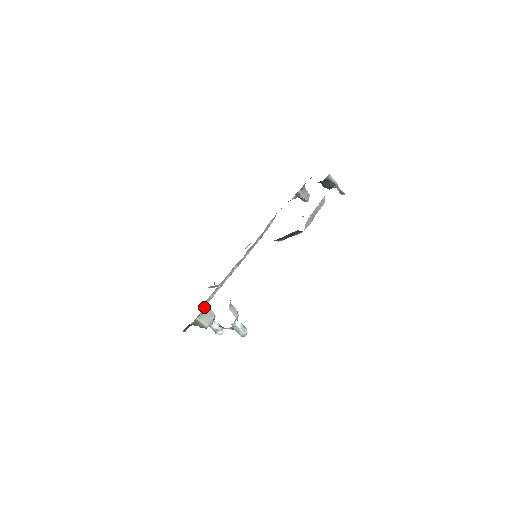
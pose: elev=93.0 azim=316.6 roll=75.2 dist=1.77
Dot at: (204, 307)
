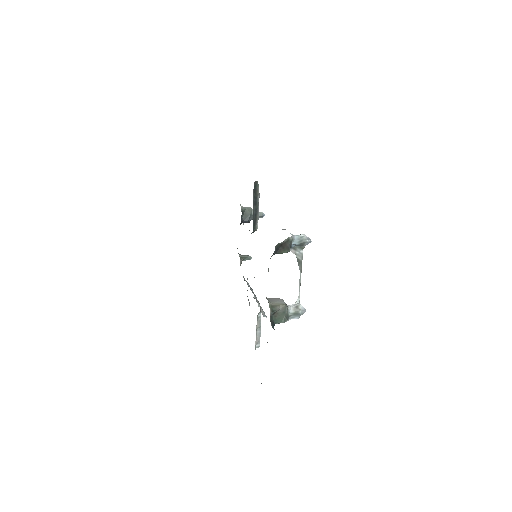
Dot at: occluded
